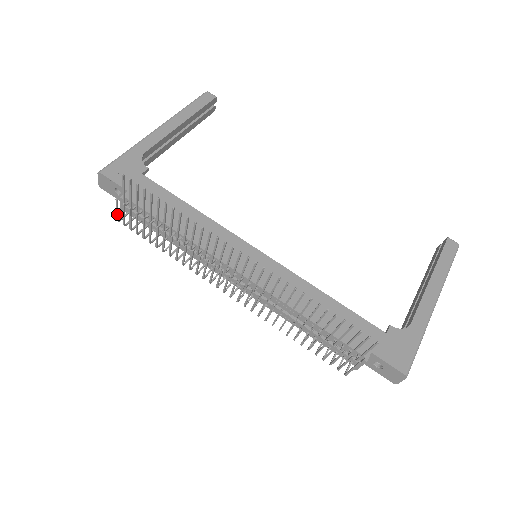
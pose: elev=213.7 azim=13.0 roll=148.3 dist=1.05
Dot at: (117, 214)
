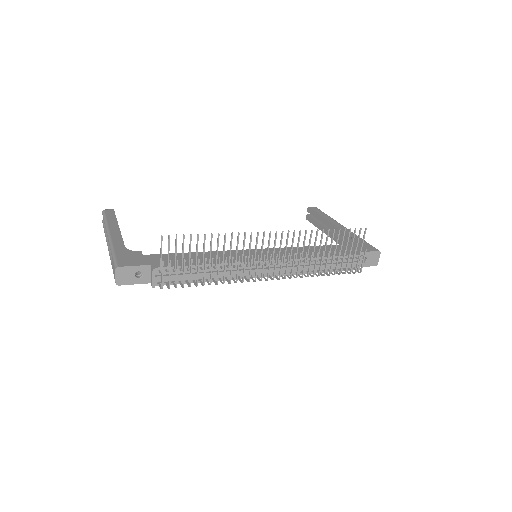
Dot at: (162, 279)
